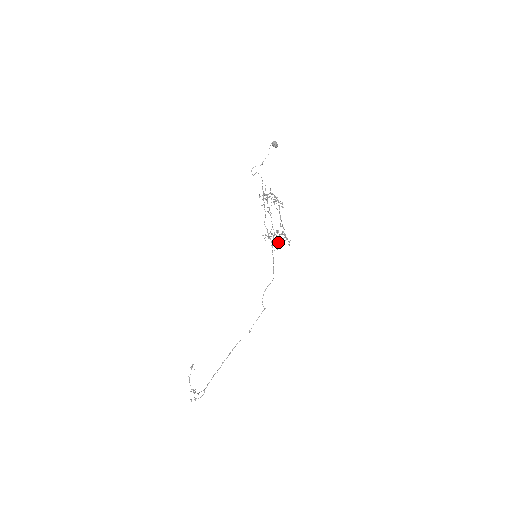
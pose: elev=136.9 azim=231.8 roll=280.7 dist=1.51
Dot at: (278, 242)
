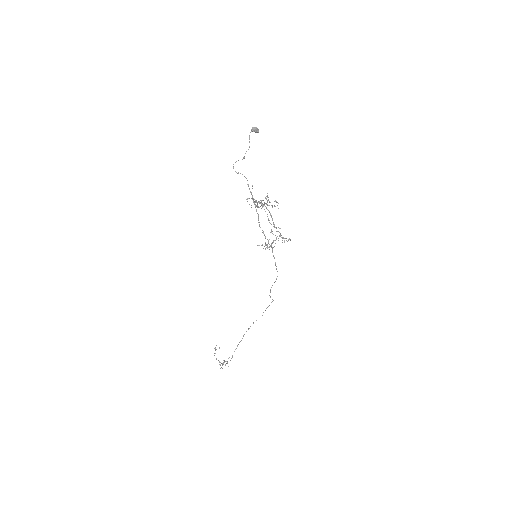
Dot at: occluded
